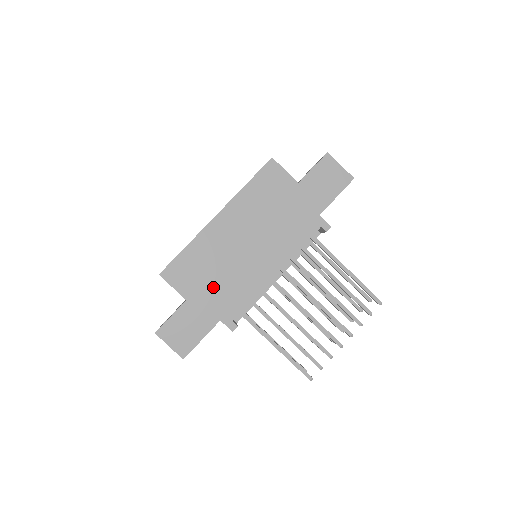
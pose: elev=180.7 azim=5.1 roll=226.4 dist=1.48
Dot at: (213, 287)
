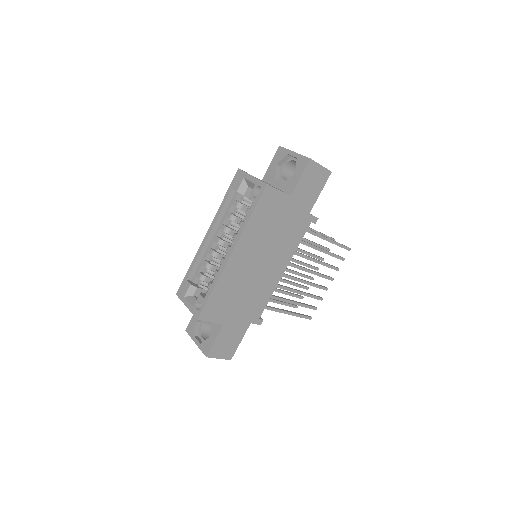
Dot at: (241, 305)
